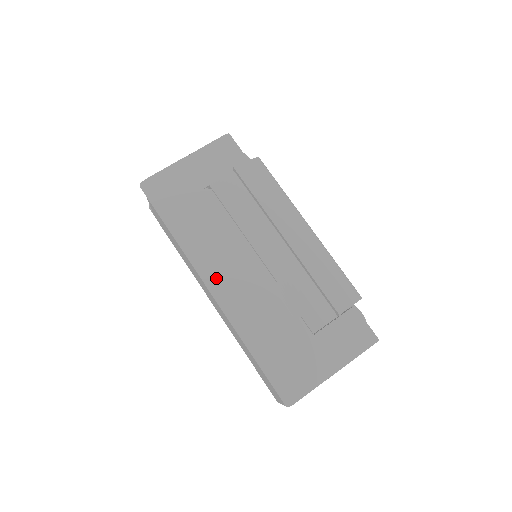
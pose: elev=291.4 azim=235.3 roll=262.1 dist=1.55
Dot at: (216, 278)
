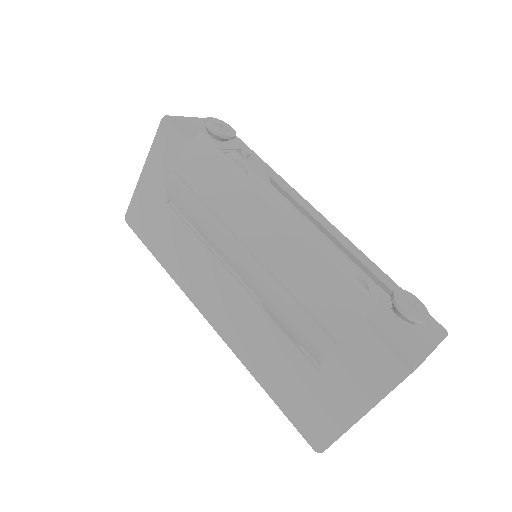
Dot at: (210, 307)
